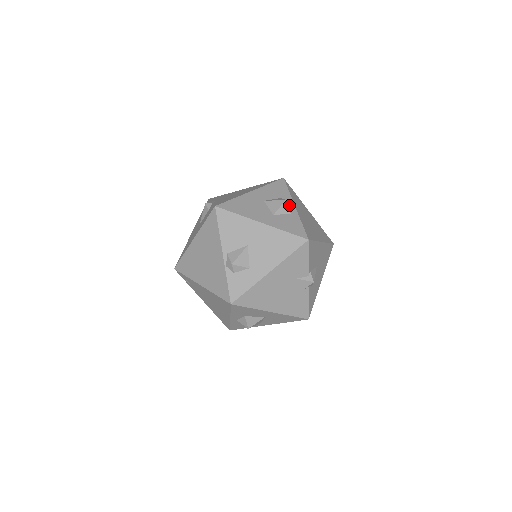
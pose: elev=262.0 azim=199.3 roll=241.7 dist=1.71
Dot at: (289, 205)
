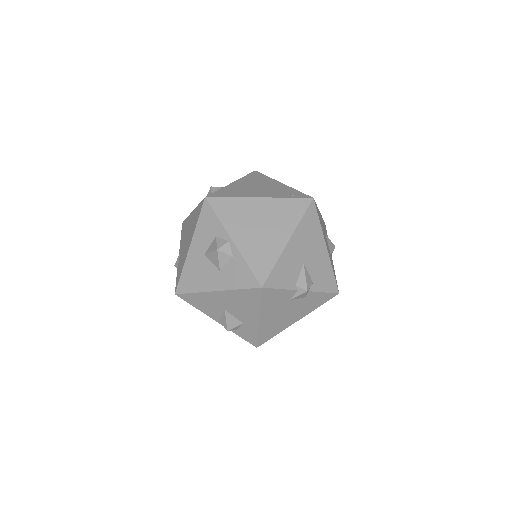
Dot at: (225, 248)
